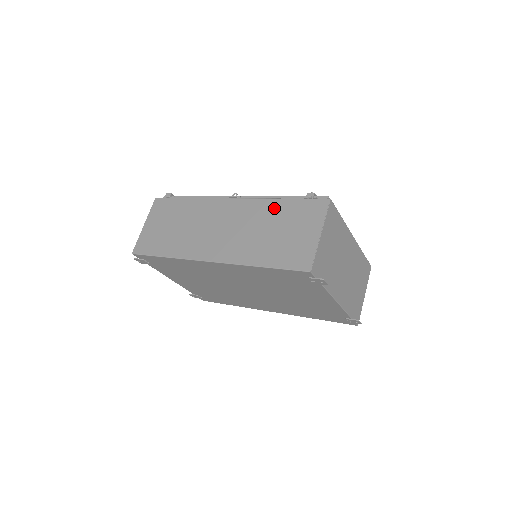
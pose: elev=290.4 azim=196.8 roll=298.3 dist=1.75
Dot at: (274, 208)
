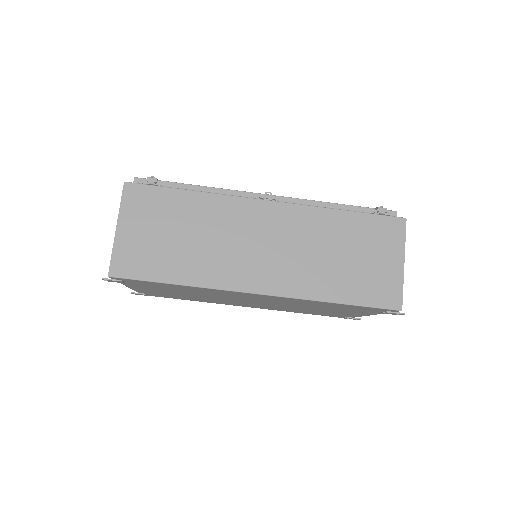
Dot at: (336, 223)
